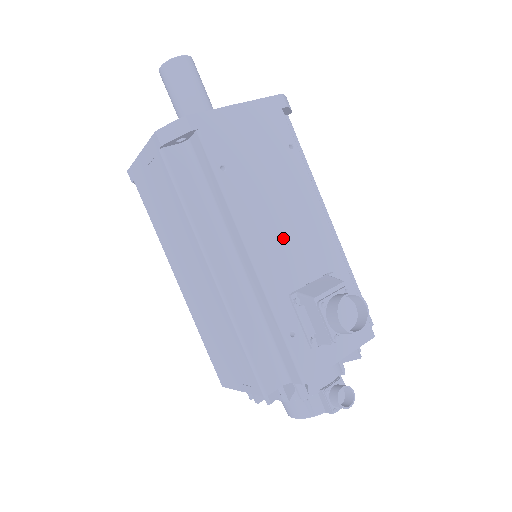
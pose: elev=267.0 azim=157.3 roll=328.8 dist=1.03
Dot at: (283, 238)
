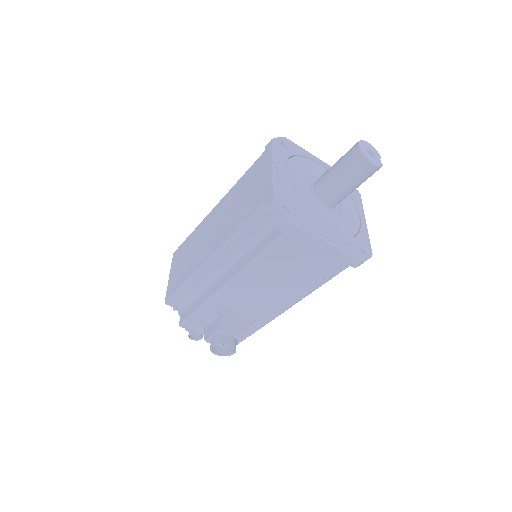
Dot at: (253, 294)
